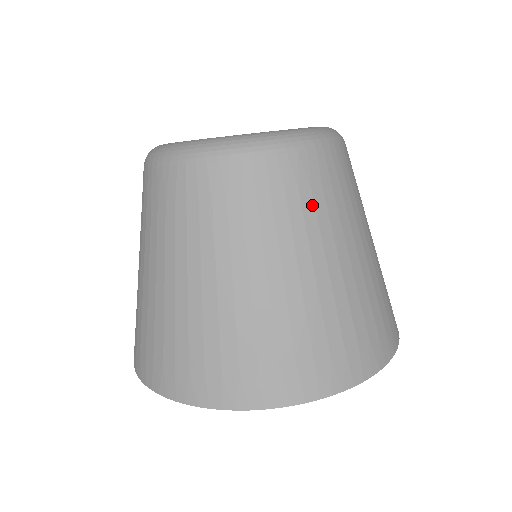
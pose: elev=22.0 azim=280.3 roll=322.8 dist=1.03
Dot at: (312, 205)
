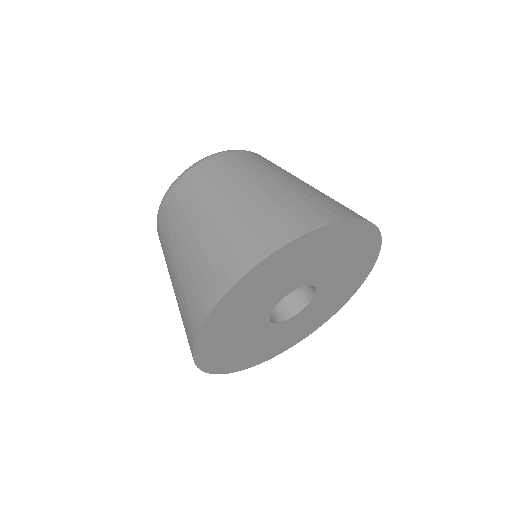
Dot at: (193, 195)
